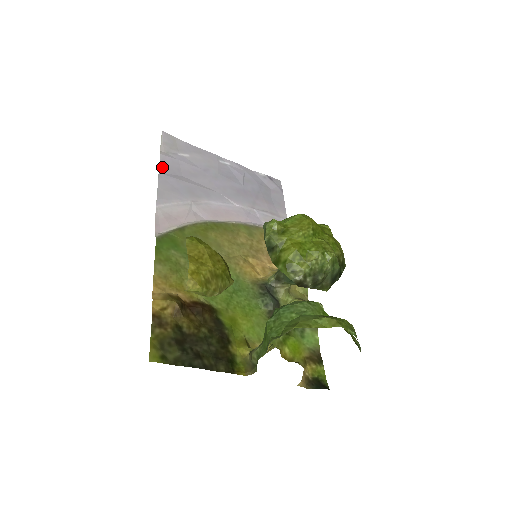
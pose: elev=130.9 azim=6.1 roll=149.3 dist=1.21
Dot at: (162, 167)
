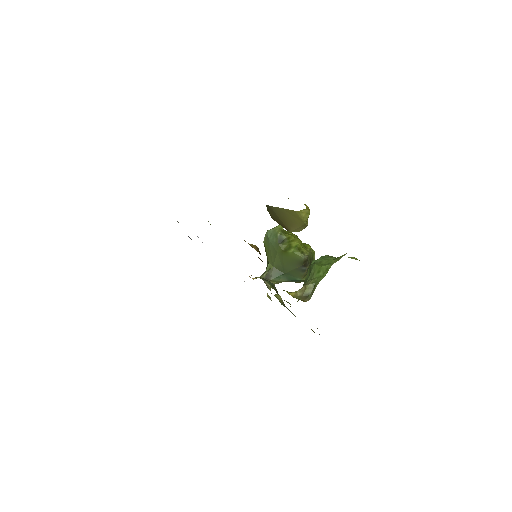
Dot at: occluded
